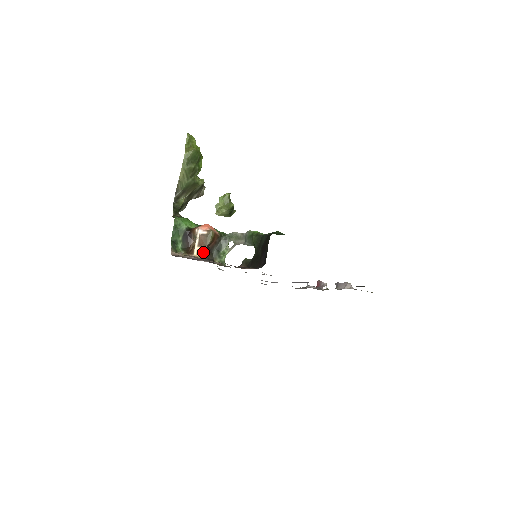
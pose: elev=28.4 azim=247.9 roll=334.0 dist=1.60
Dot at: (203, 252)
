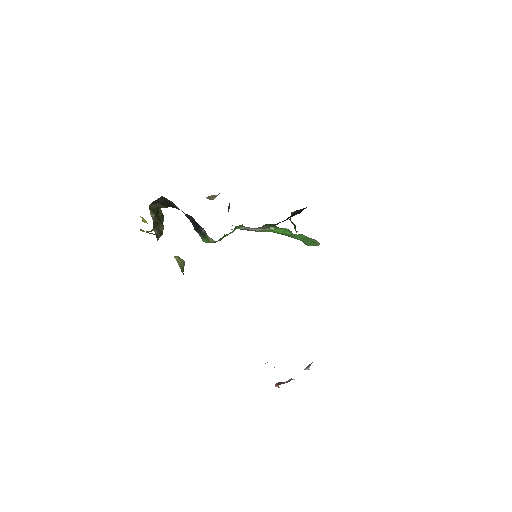
Dot at: occluded
